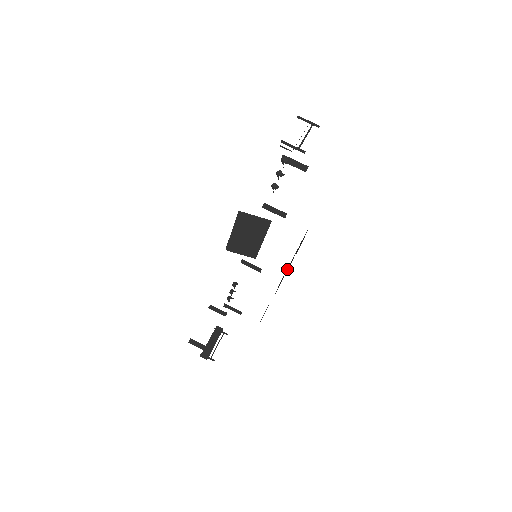
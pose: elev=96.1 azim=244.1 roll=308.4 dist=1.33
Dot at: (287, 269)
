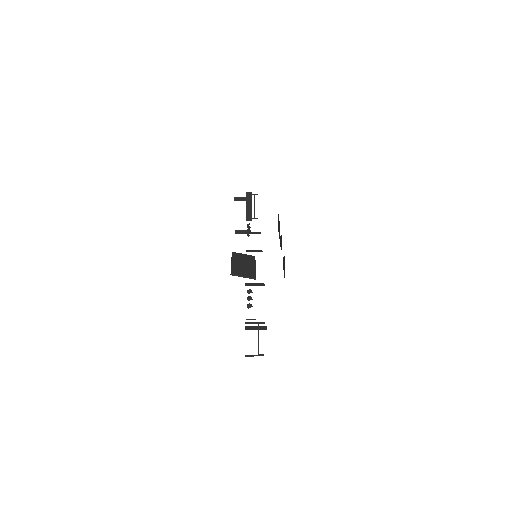
Dot at: occluded
